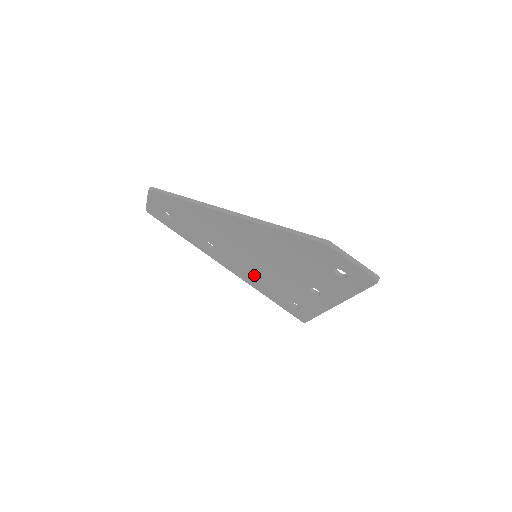
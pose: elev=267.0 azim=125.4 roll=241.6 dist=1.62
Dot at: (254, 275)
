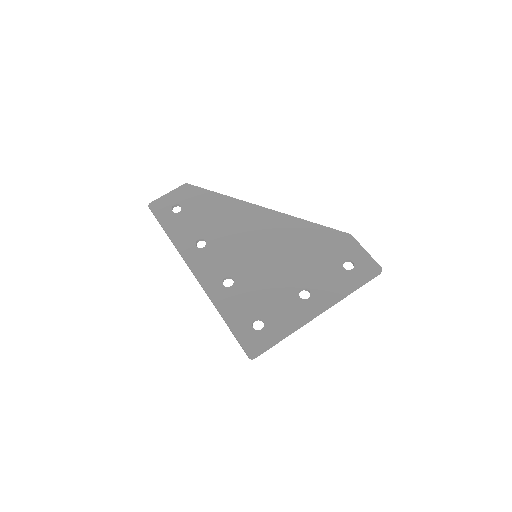
Dot at: (226, 288)
